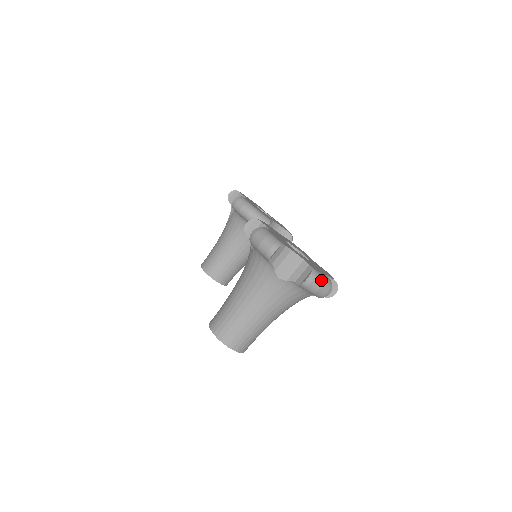
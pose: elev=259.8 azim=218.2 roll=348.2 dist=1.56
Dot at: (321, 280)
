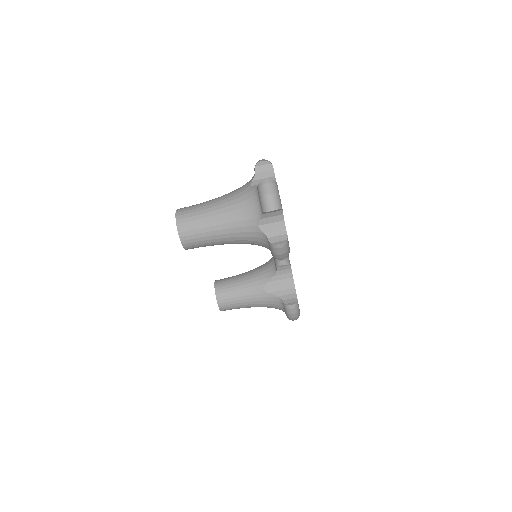
Dot at: (275, 191)
